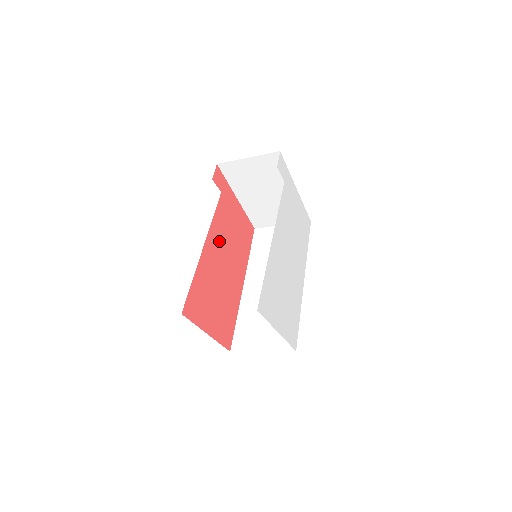
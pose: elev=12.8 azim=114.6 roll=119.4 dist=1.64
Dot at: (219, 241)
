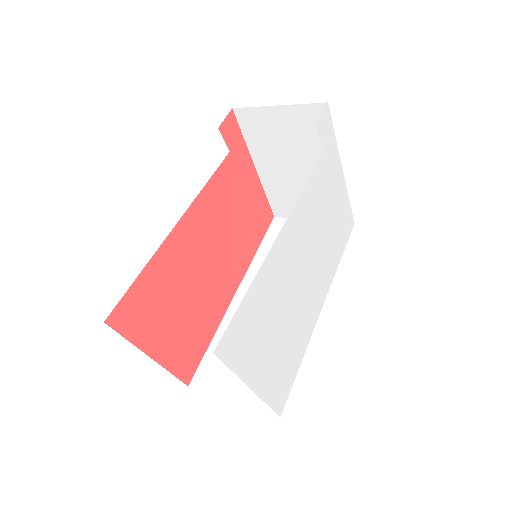
Dot at: (208, 222)
